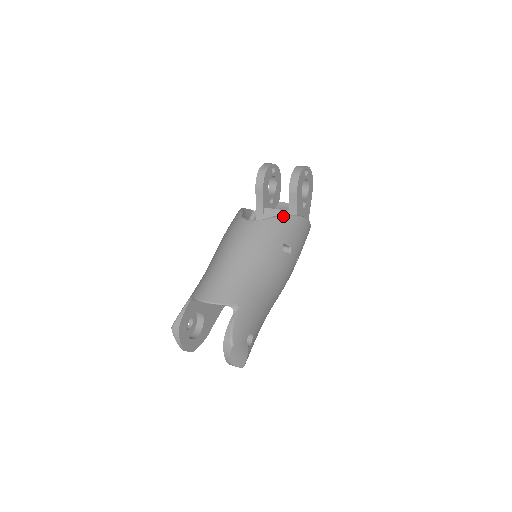
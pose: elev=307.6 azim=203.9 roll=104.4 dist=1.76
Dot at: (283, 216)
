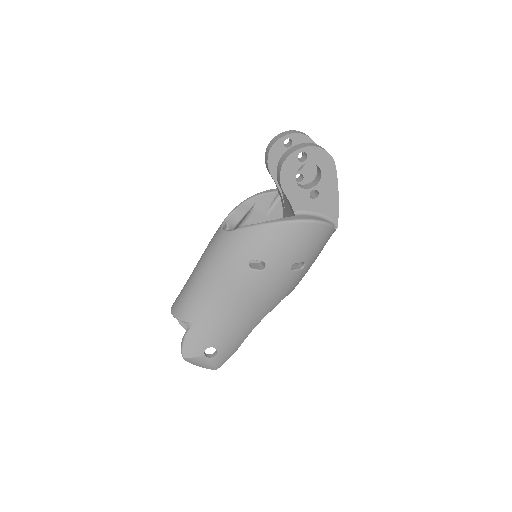
Dot at: (252, 226)
